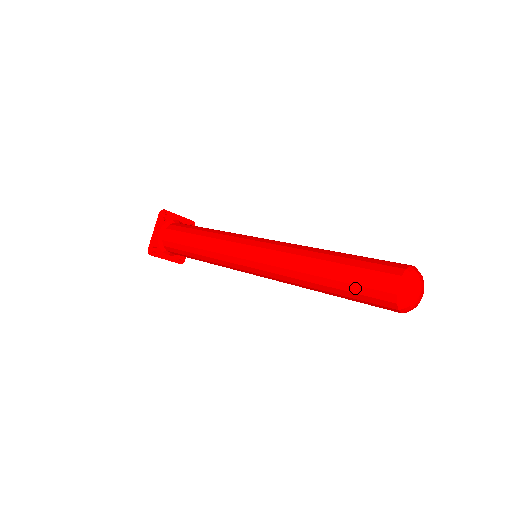
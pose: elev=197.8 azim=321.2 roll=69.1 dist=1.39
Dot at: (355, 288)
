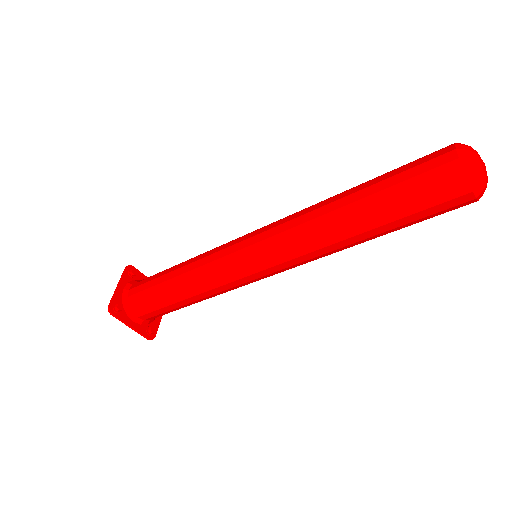
Dot at: (401, 187)
